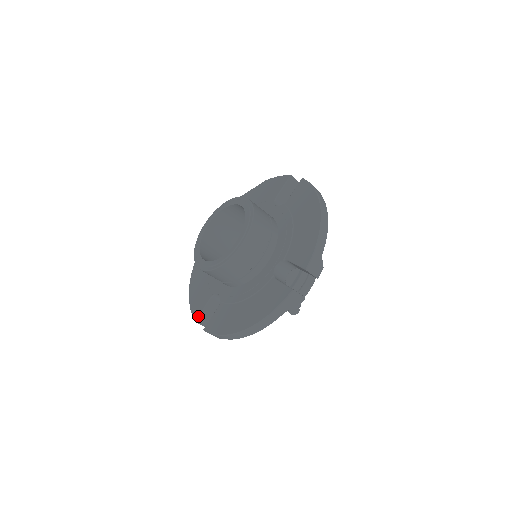
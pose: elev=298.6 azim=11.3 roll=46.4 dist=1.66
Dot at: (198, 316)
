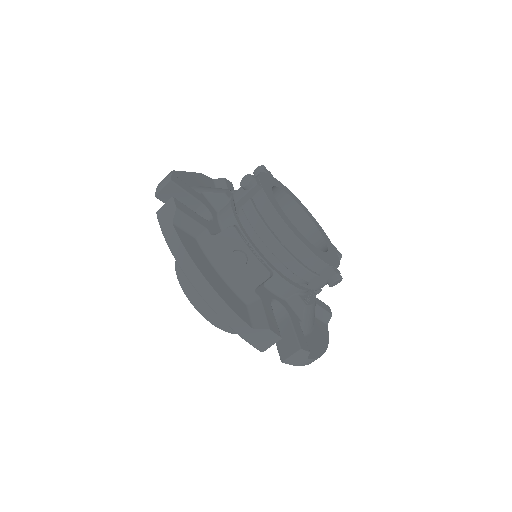
Dot at: occluded
